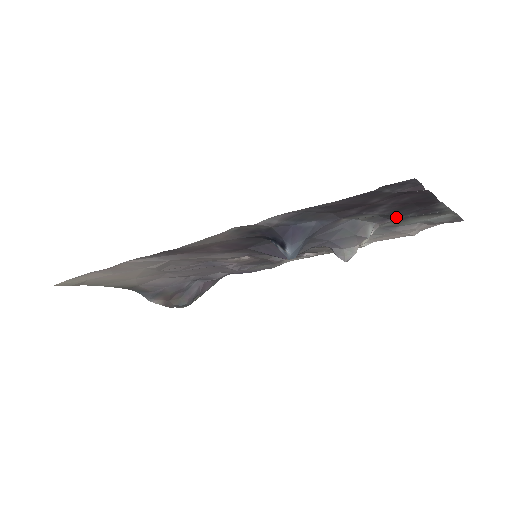
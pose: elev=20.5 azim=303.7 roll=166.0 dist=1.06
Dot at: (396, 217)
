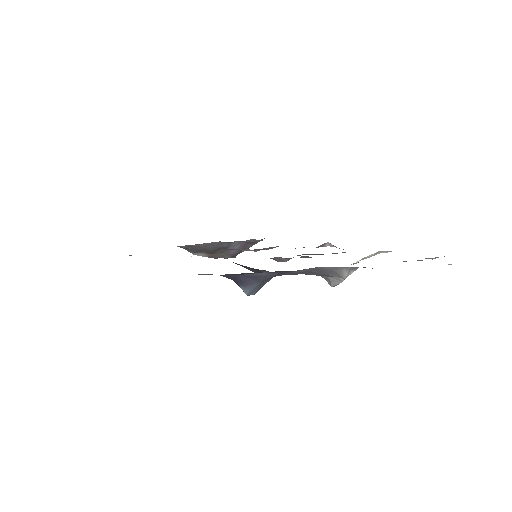
Dot at: occluded
